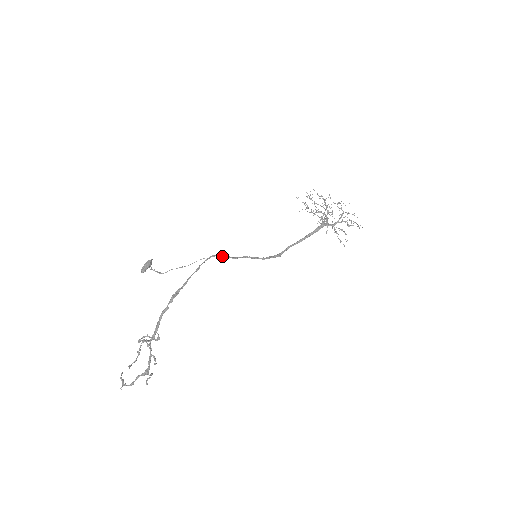
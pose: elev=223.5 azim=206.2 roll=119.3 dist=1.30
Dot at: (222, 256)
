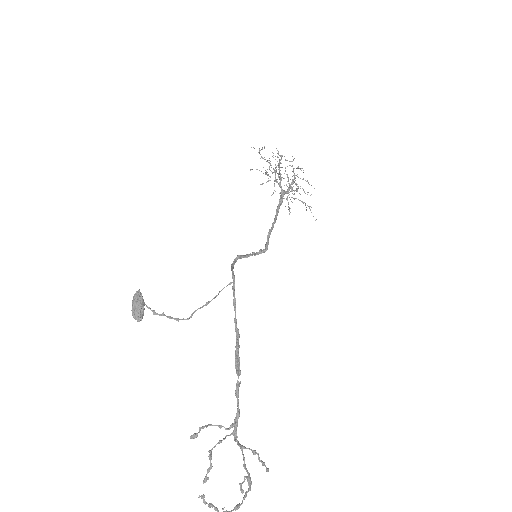
Dot at: (233, 268)
